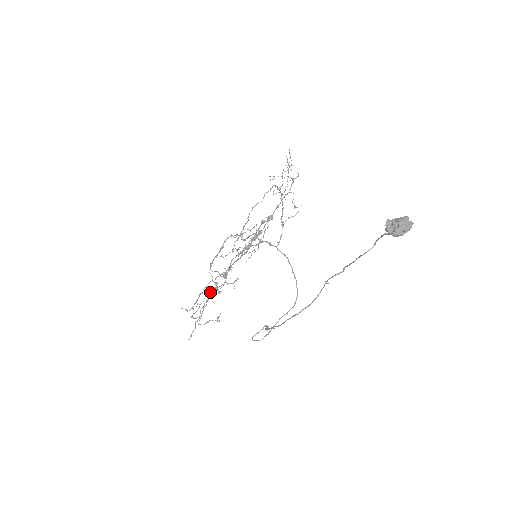
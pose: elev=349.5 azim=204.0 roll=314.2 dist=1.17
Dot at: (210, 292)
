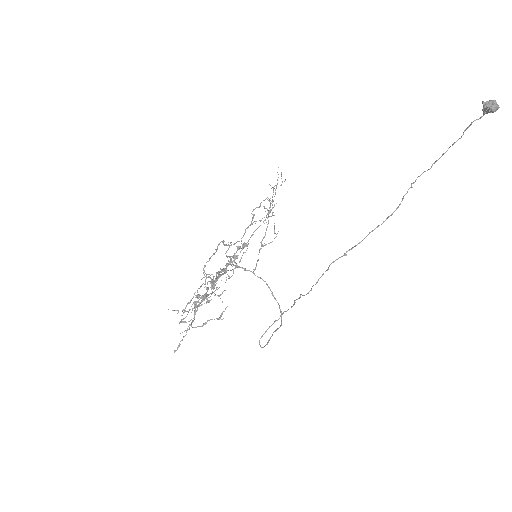
Dot at: occluded
